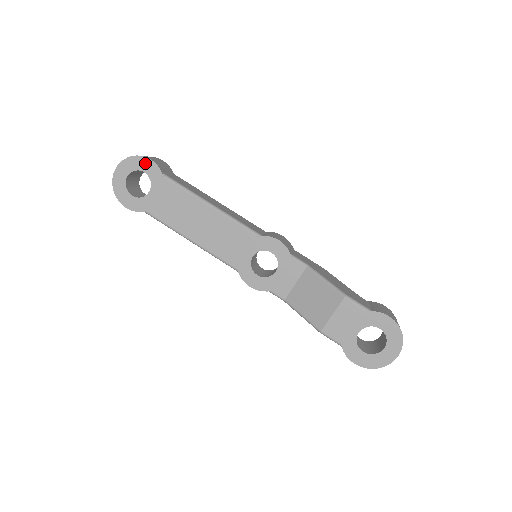
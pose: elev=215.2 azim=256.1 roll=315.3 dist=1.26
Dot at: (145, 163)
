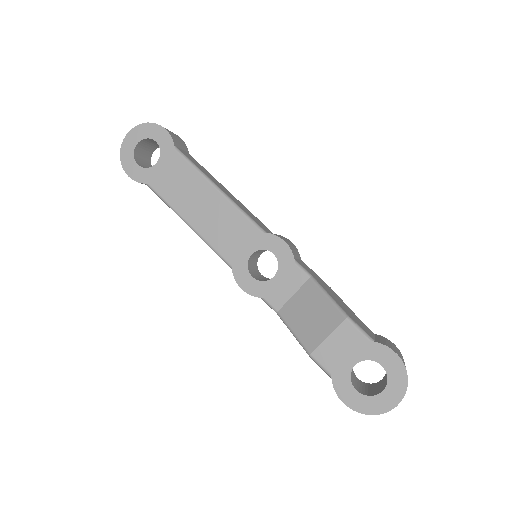
Dot at: (159, 132)
